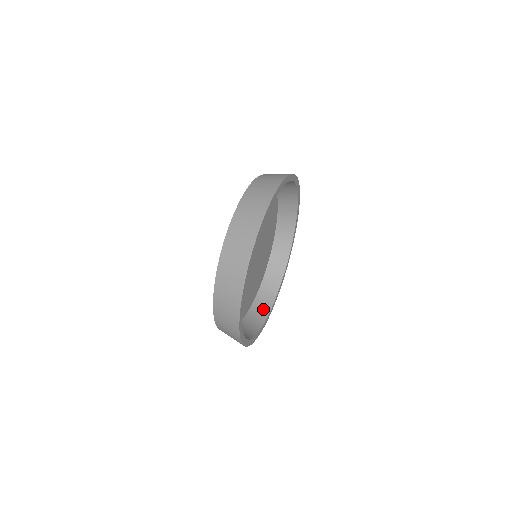
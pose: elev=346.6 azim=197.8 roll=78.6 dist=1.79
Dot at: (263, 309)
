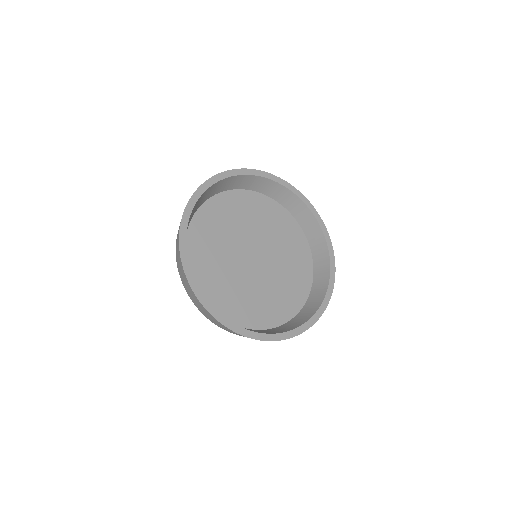
Dot at: (305, 316)
